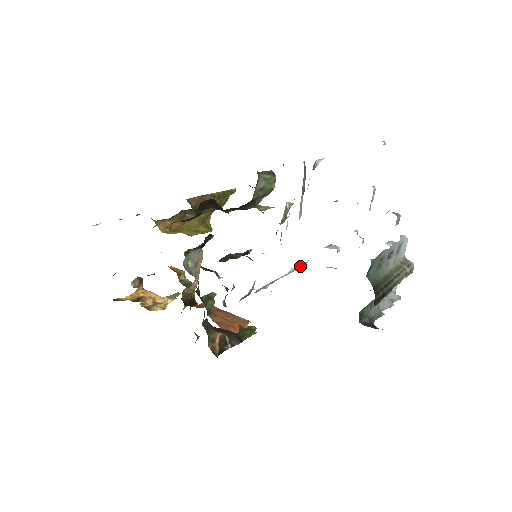
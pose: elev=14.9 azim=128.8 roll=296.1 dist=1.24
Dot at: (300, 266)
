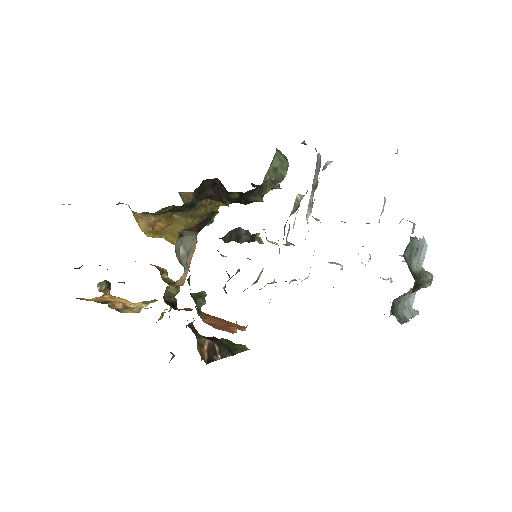
Dot at: occluded
